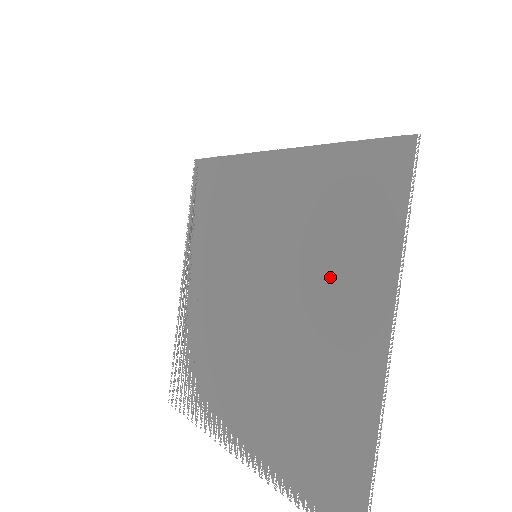
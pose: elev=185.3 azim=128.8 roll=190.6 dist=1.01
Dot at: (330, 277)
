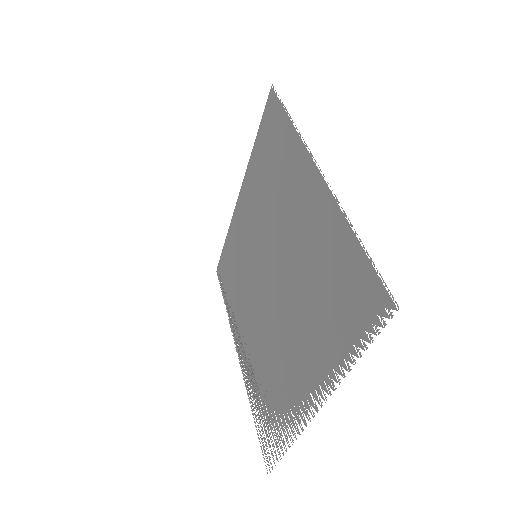
Dot at: (281, 192)
